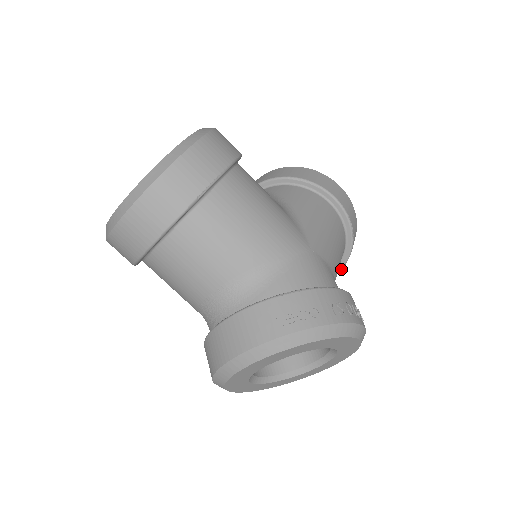
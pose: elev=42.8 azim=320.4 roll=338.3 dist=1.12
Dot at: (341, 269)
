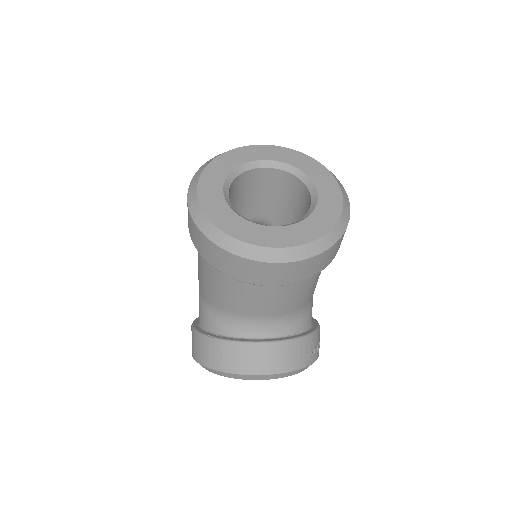
Dot at: occluded
